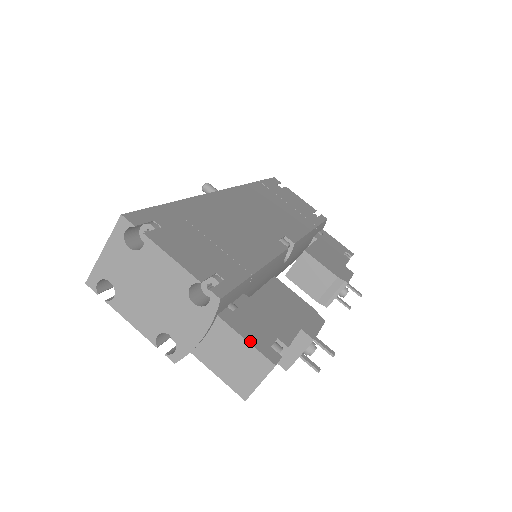
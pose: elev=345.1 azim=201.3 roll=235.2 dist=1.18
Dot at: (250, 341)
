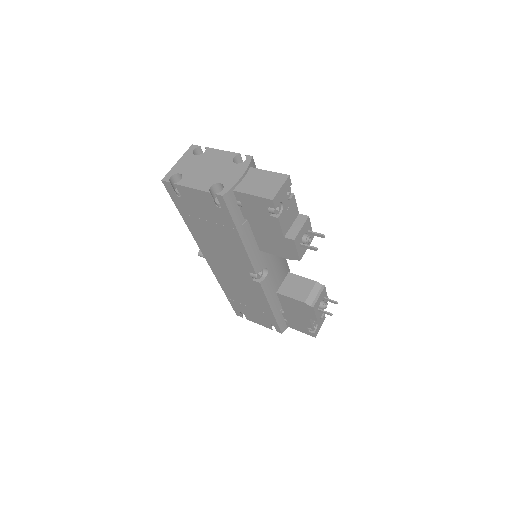
Dot at: (272, 173)
